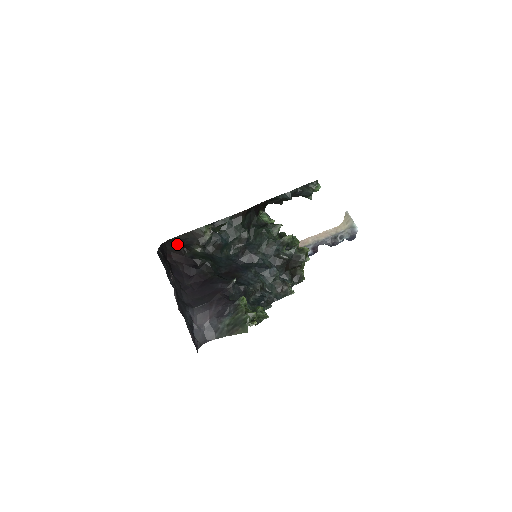
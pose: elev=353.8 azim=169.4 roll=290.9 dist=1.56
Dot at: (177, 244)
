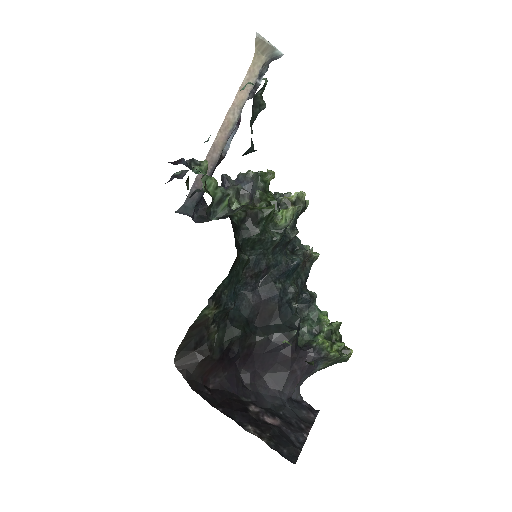
Dot at: (193, 360)
